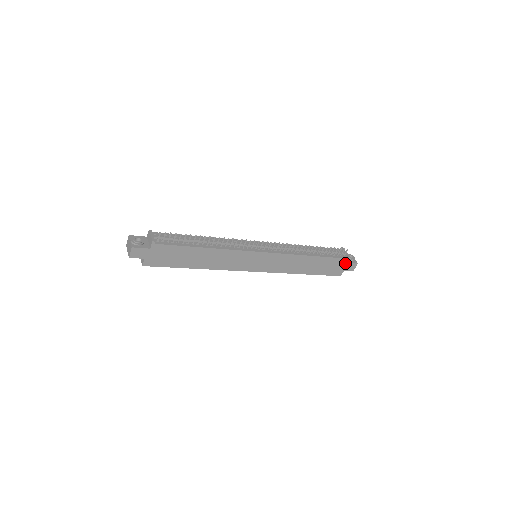
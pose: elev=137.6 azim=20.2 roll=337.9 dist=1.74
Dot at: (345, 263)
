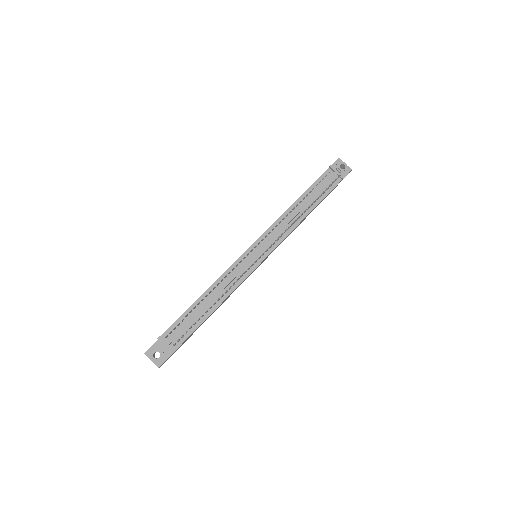
Dot at: occluded
